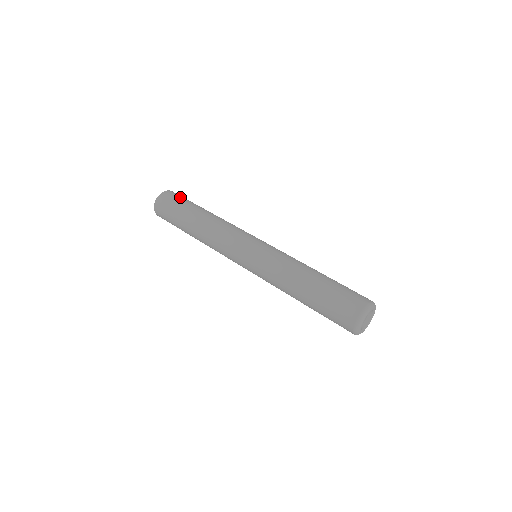
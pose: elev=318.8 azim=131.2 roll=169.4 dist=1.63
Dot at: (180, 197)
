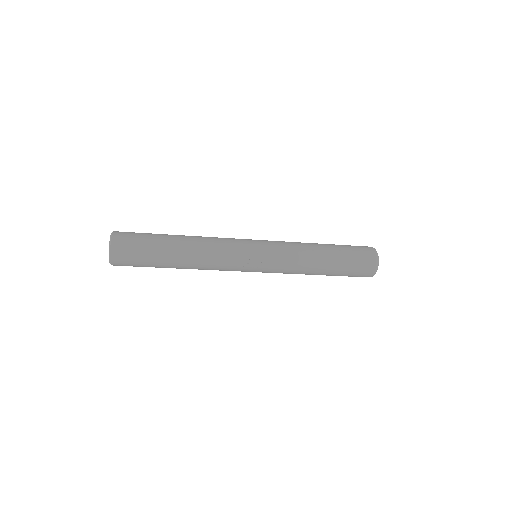
Dot at: occluded
